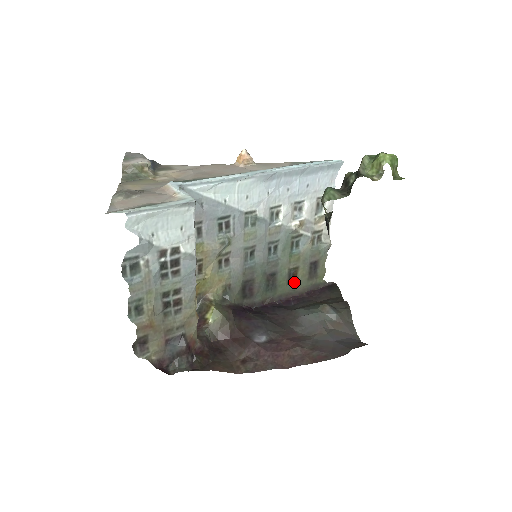
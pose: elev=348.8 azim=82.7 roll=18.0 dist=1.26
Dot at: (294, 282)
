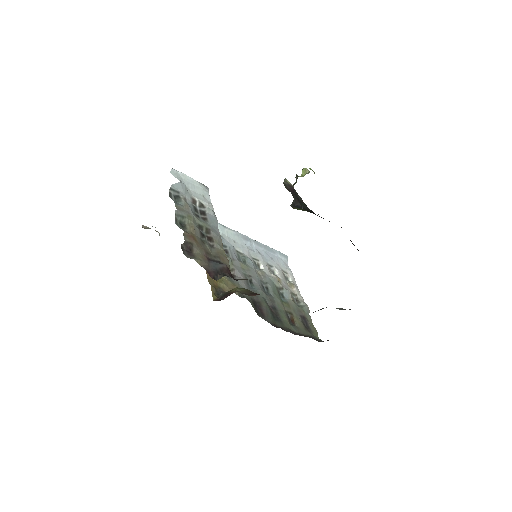
Dot at: (295, 326)
